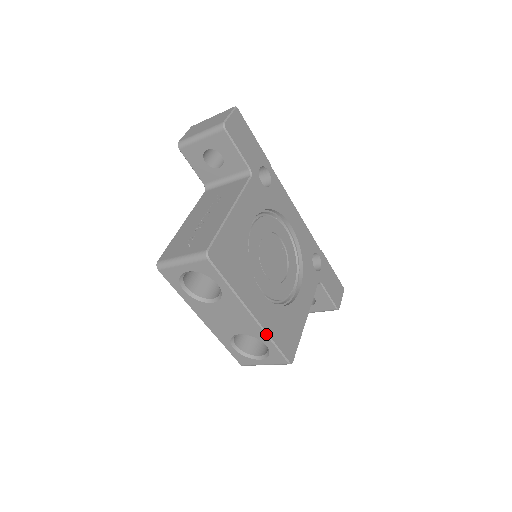
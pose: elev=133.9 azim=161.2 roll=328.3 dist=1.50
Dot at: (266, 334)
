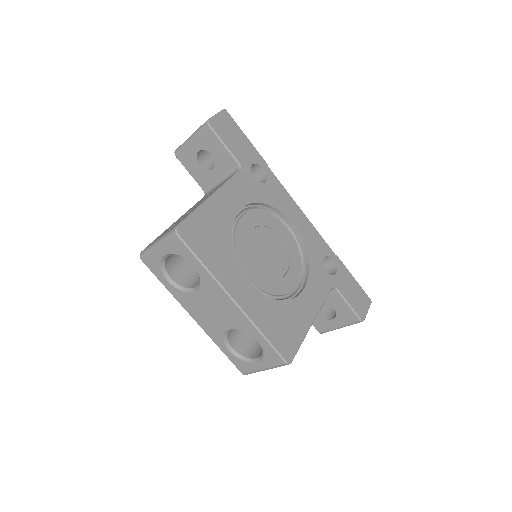
Dot at: (253, 324)
